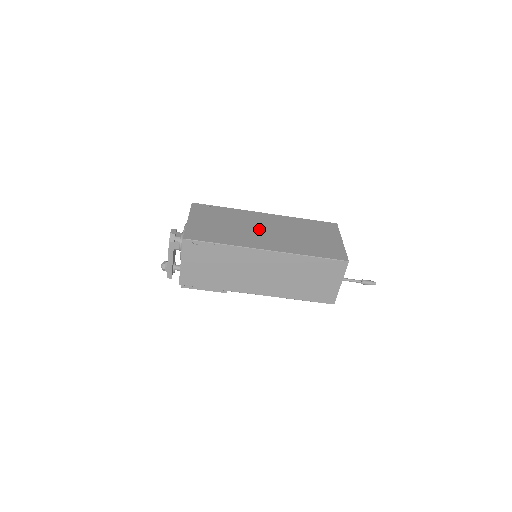
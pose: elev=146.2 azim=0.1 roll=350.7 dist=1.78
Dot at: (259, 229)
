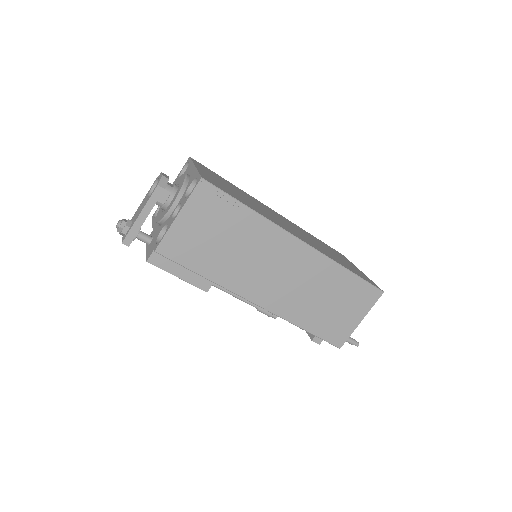
Dot at: occluded
